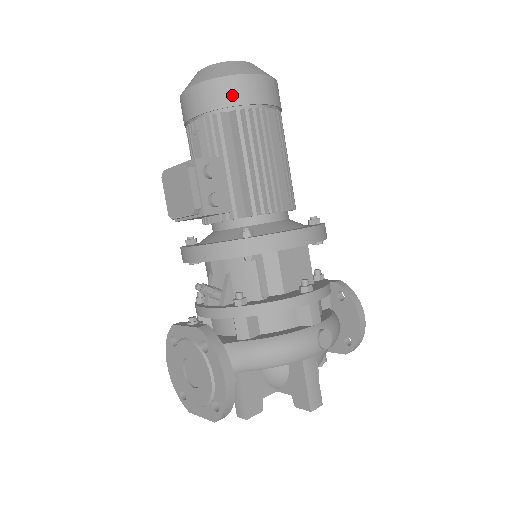
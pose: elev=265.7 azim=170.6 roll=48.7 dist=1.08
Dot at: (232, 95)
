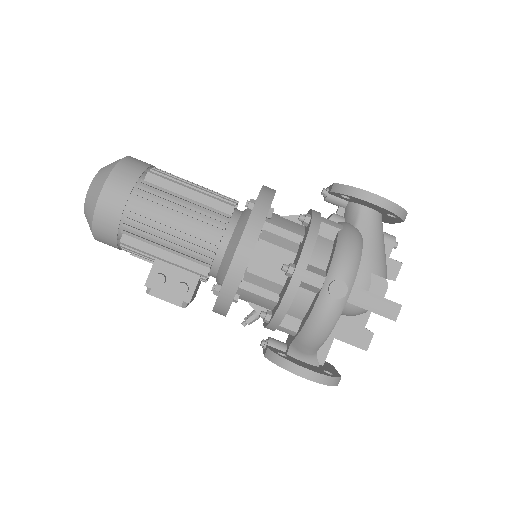
Dot at: (108, 229)
